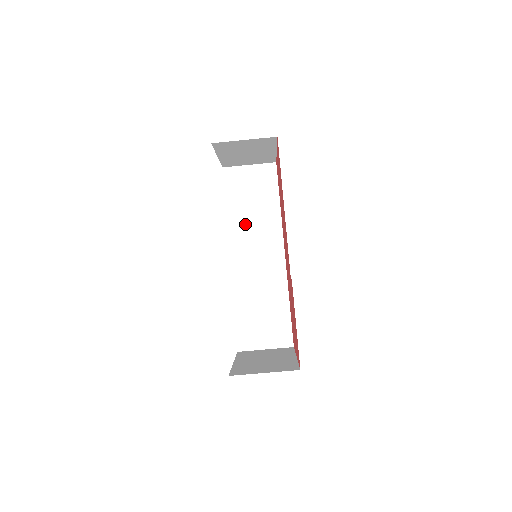
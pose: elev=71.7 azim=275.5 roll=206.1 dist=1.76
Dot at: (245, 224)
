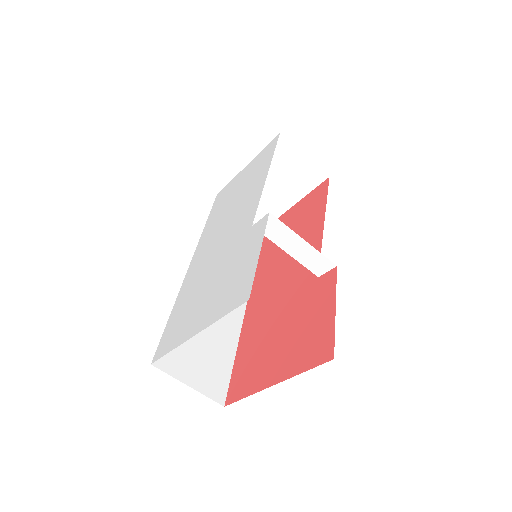
Dot at: occluded
